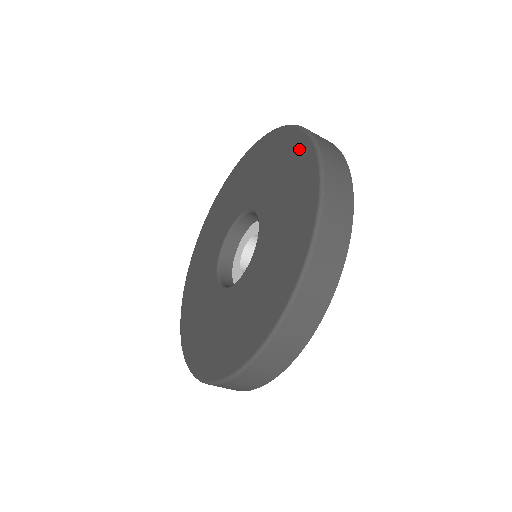
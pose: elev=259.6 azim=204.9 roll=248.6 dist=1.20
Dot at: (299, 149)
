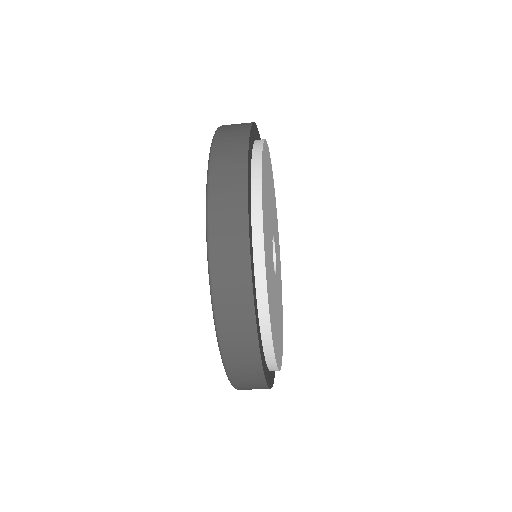
Dot at: occluded
